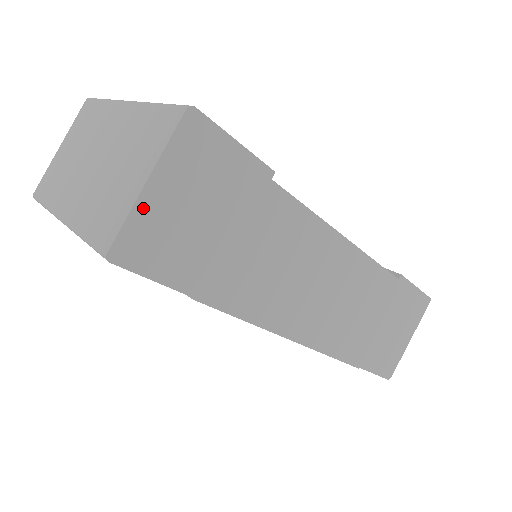
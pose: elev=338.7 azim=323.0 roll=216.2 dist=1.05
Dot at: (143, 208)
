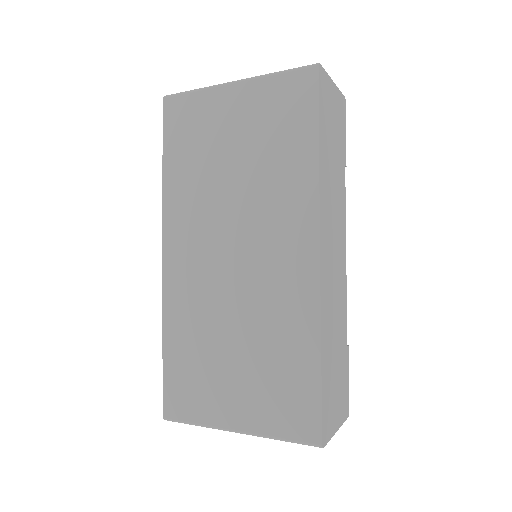
Dot at: (329, 82)
